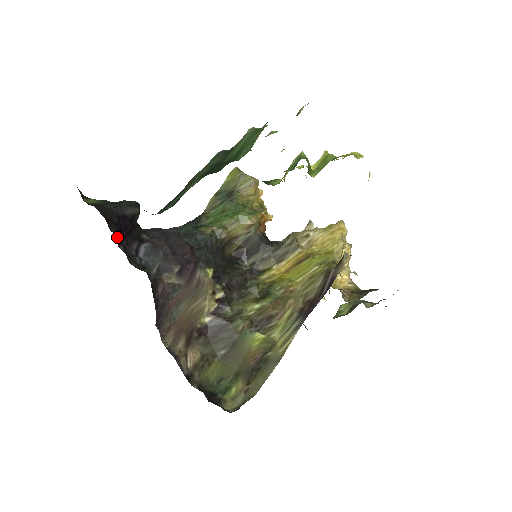
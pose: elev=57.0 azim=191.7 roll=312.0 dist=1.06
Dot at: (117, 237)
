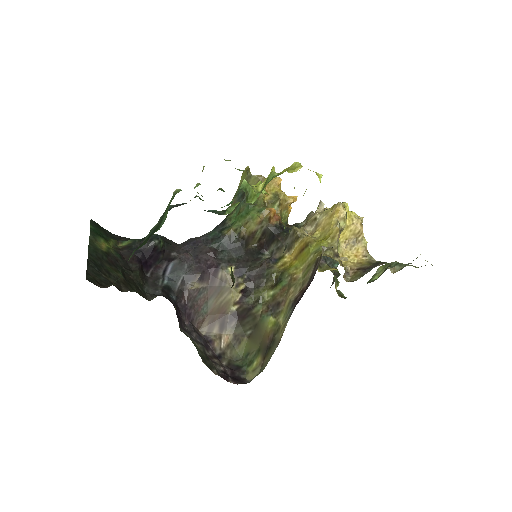
Dot at: (143, 268)
